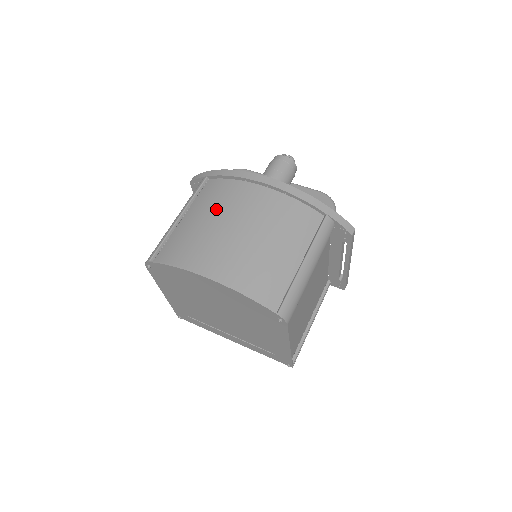
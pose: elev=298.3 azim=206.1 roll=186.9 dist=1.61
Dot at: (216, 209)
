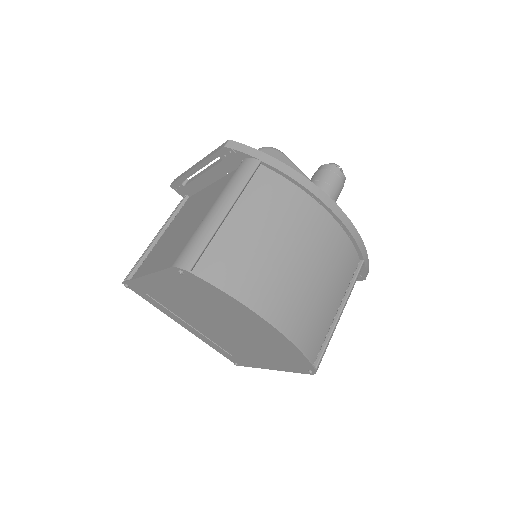
Dot at: (278, 224)
